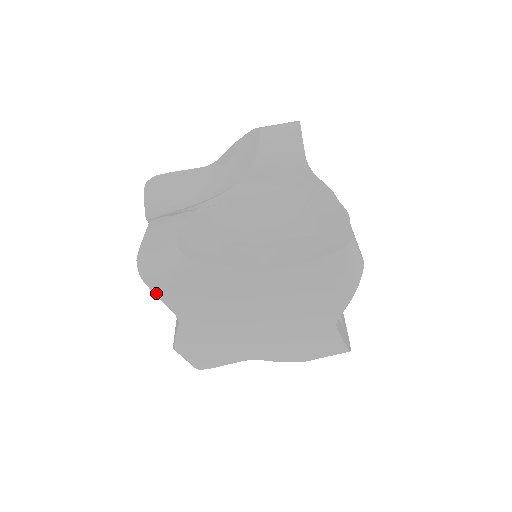
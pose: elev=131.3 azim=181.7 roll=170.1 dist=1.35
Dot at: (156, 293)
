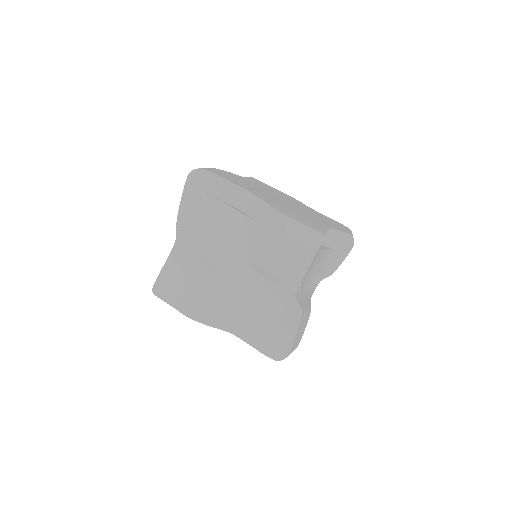
Dot at: occluded
